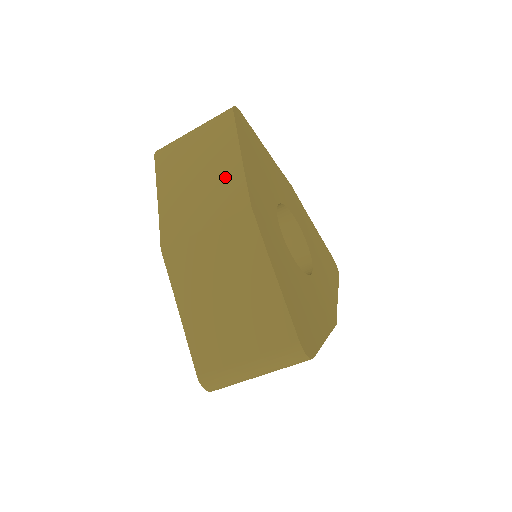
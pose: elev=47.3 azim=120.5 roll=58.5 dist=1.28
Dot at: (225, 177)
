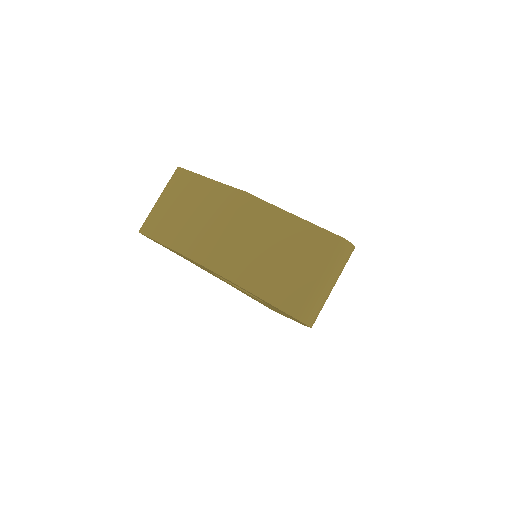
Dot at: (211, 196)
